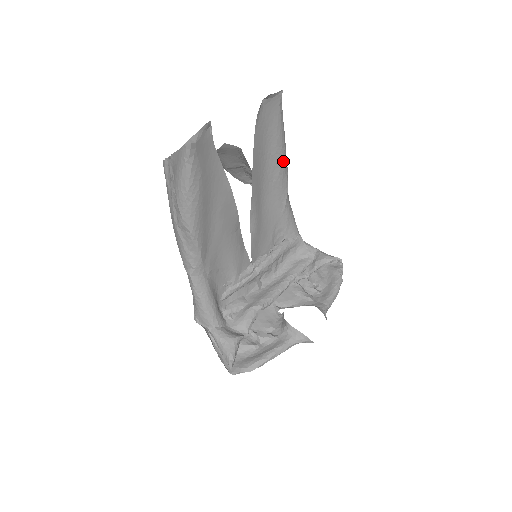
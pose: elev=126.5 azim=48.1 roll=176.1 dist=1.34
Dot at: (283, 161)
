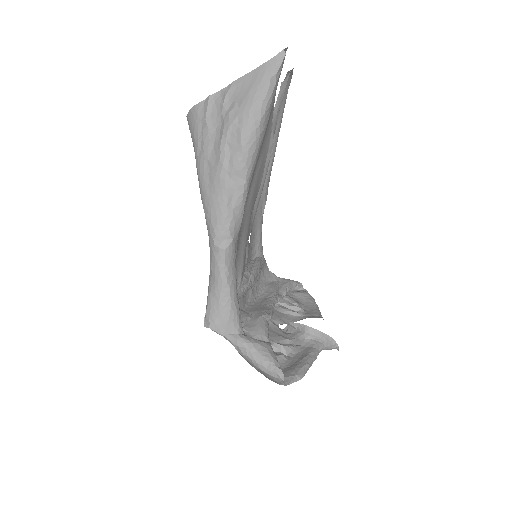
Dot at: (274, 156)
